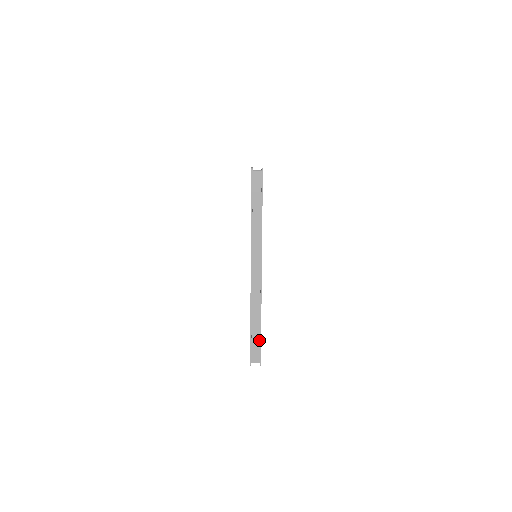
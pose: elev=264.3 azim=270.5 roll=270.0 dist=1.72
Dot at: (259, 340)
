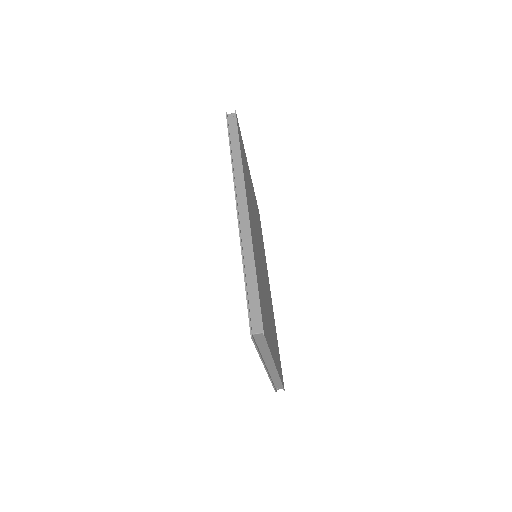
Dot at: occluded
